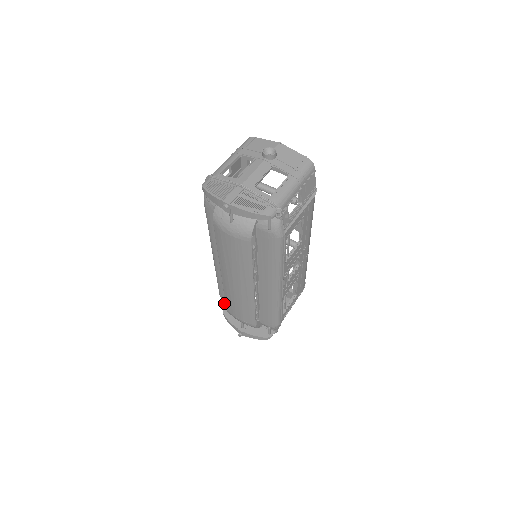
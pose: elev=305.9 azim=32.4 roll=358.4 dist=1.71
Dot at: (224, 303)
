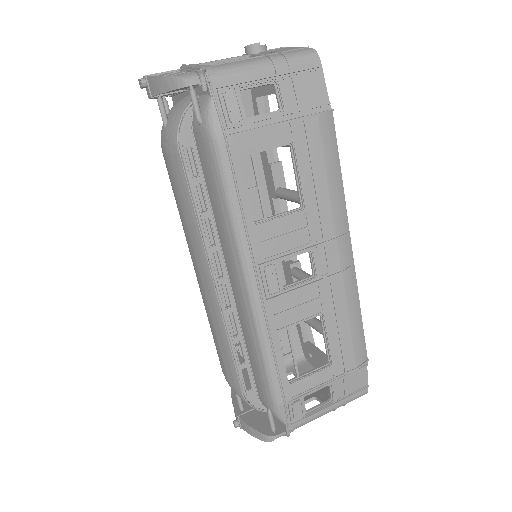
Dot at: occluded
